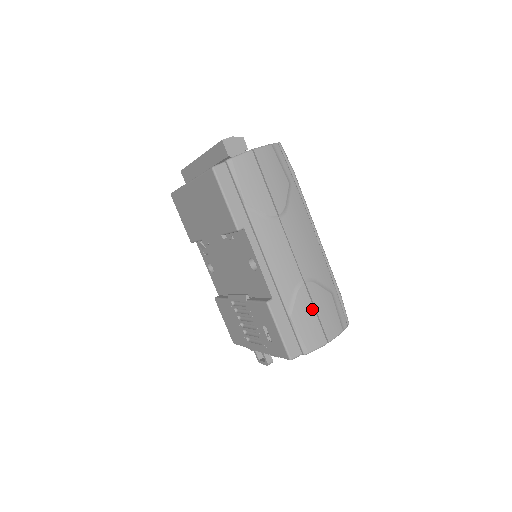
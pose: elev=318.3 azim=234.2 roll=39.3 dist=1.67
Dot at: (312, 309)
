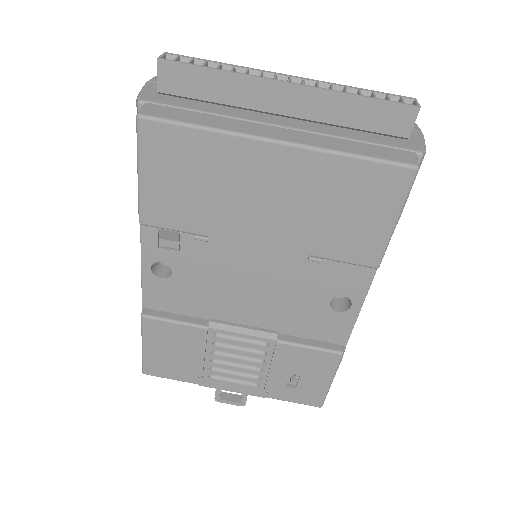
Dot at: occluded
